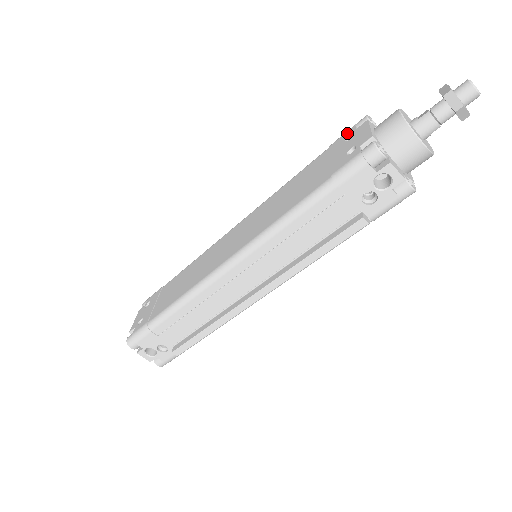
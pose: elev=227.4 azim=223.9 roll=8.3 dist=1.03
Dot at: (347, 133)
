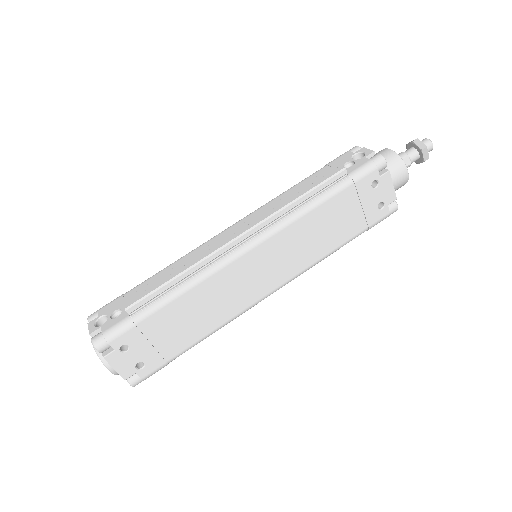
Dot at: occluded
